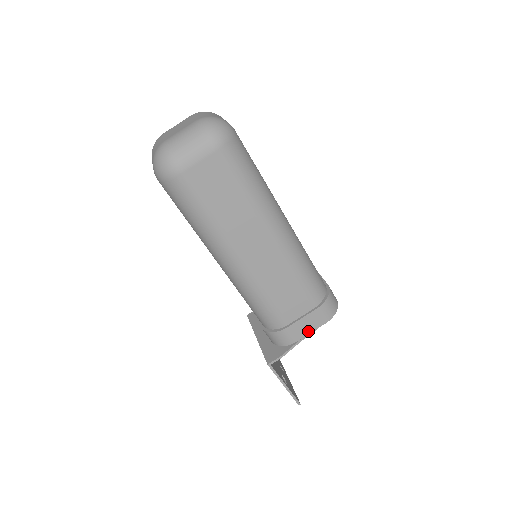
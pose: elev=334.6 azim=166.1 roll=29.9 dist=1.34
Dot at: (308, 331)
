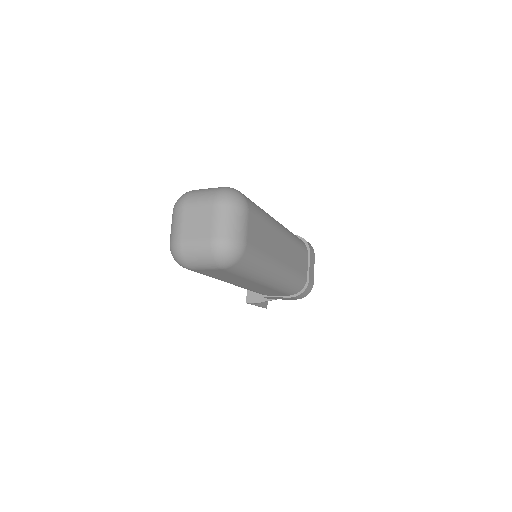
Dot at: occluded
